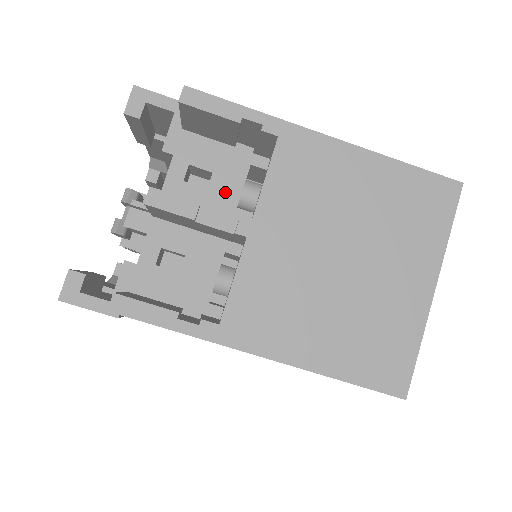
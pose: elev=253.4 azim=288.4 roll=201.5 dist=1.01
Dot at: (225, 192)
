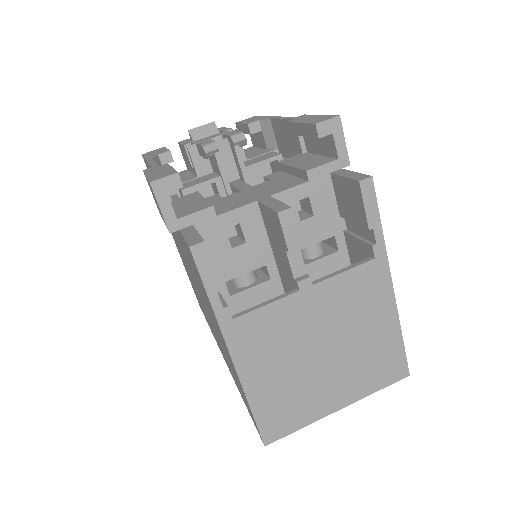
Dot at: (306, 234)
